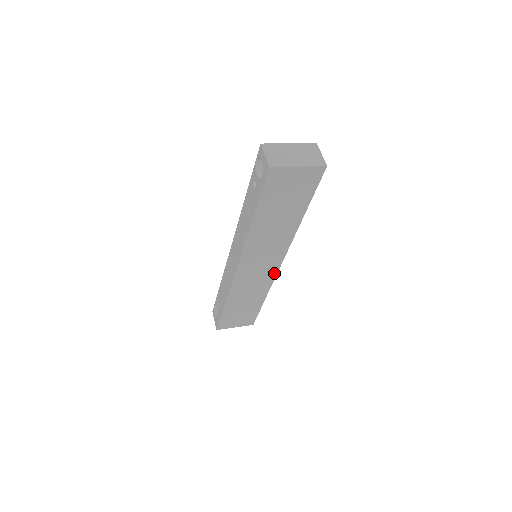
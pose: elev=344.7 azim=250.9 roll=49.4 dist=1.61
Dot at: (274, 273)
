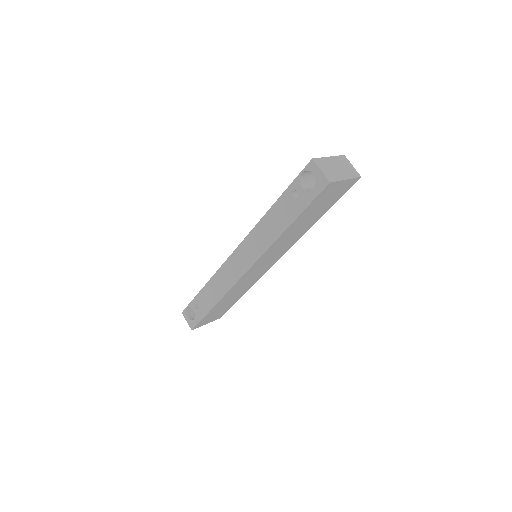
Dot at: (267, 269)
